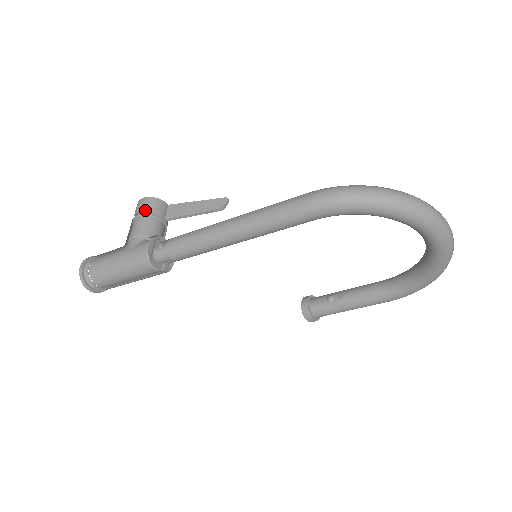
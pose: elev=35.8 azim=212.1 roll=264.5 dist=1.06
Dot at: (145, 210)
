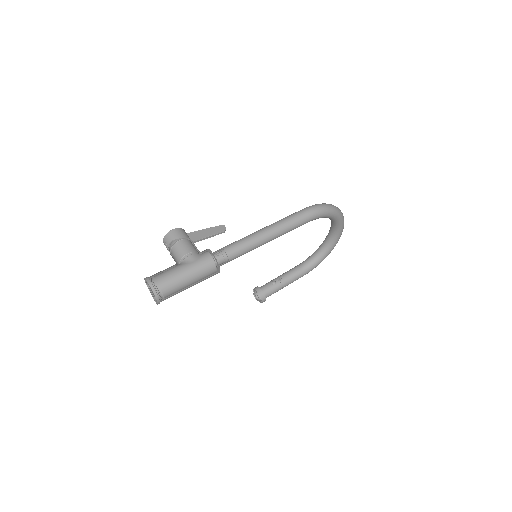
Dot at: (183, 236)
